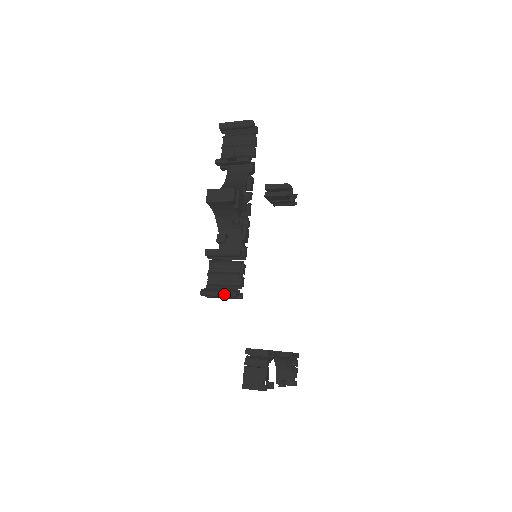
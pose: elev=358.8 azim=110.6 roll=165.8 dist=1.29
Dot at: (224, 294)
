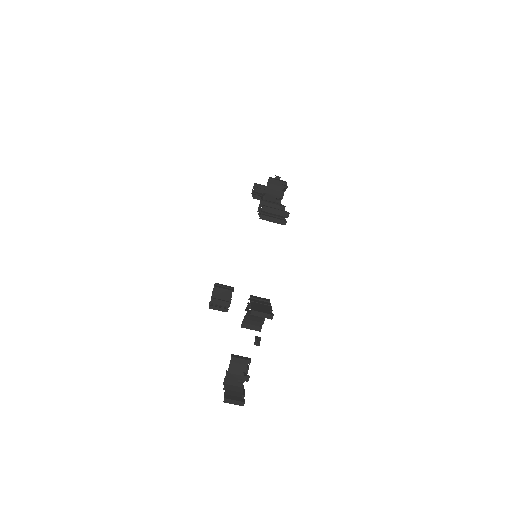
Dot at: (281, 210)
